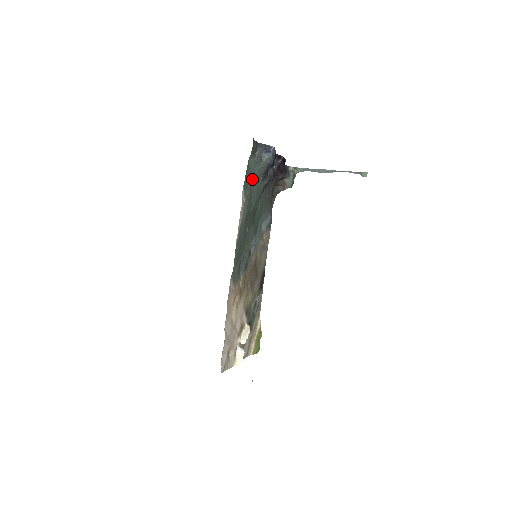
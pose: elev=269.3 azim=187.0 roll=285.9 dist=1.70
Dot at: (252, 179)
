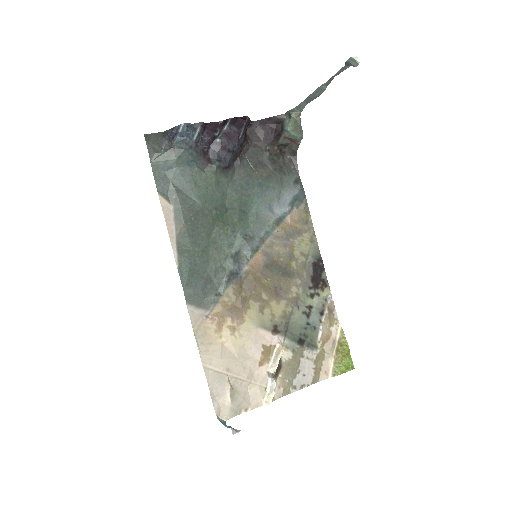
Dot at: (173, 178)
